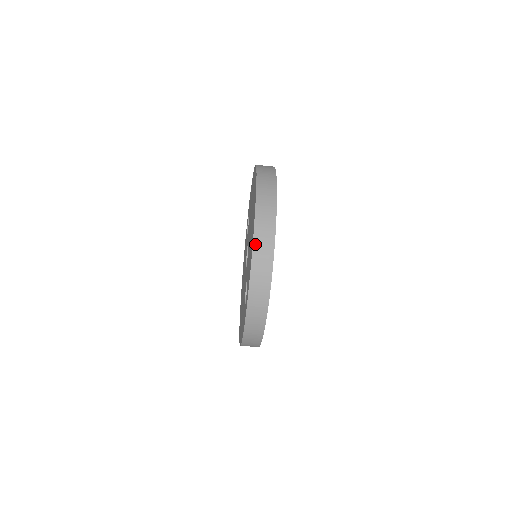
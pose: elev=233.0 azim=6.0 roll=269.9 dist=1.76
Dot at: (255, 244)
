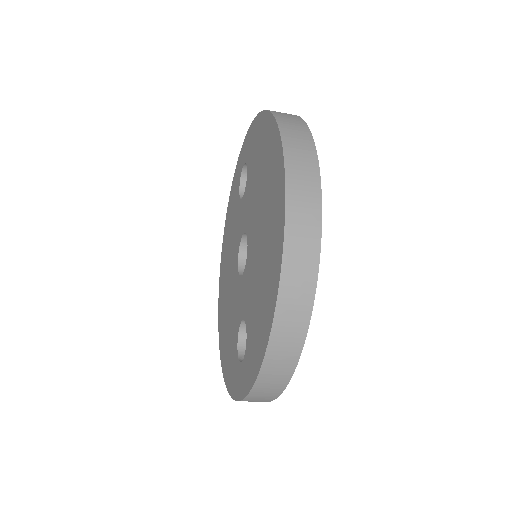
Dot at: (274, 332)
